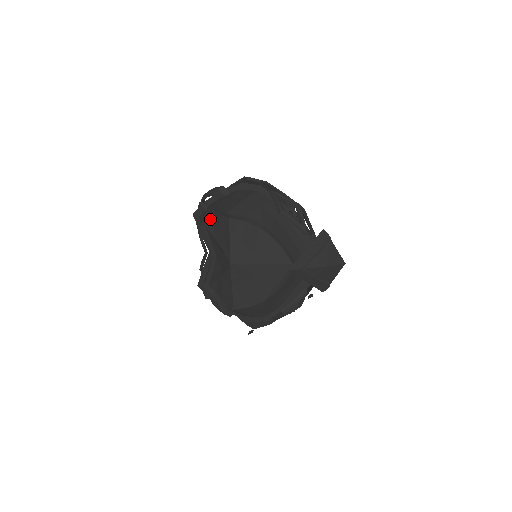
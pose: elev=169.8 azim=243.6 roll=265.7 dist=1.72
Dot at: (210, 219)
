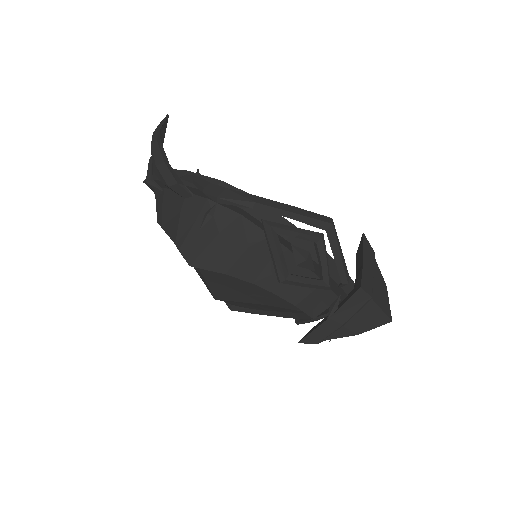
Dot at: occluded
